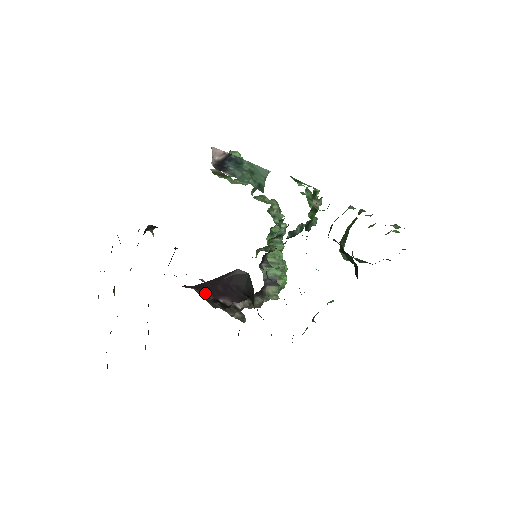
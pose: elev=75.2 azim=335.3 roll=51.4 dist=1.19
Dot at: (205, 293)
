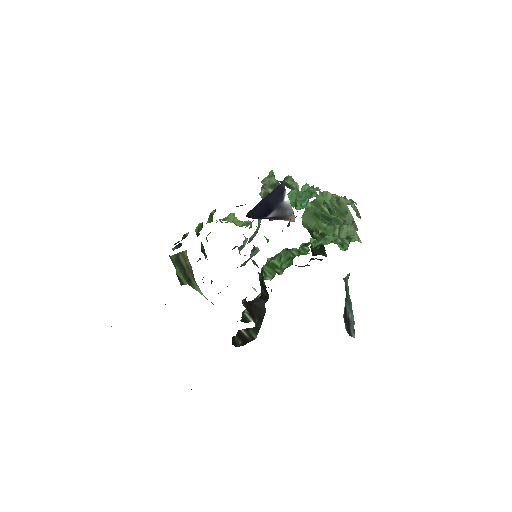
Dot at: occluded
